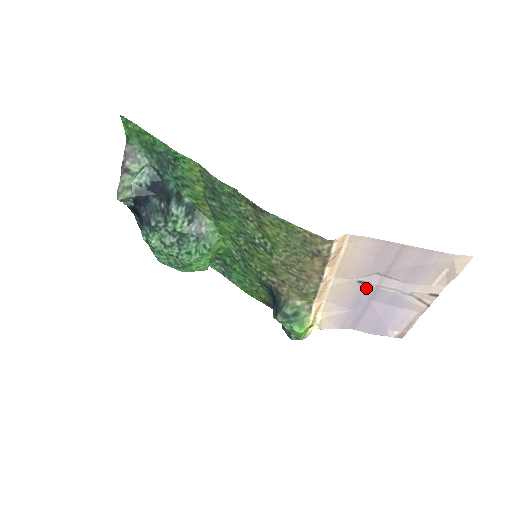
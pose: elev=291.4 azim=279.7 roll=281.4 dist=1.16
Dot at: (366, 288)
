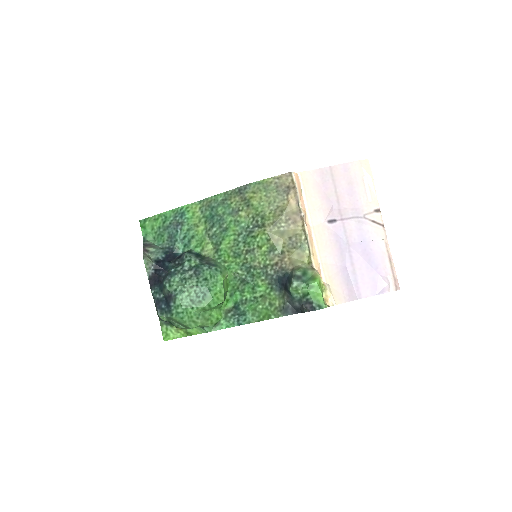
Dot at: (337, 228)
